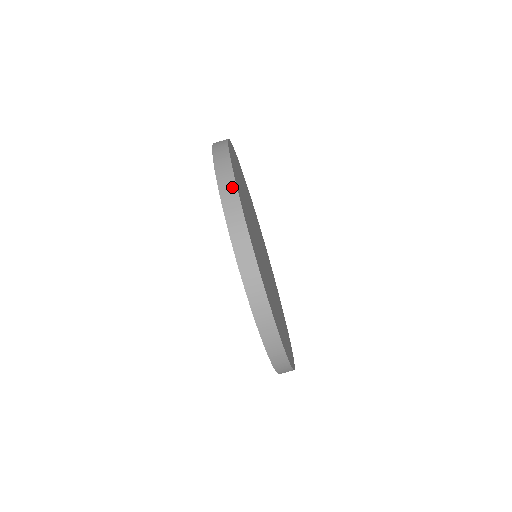
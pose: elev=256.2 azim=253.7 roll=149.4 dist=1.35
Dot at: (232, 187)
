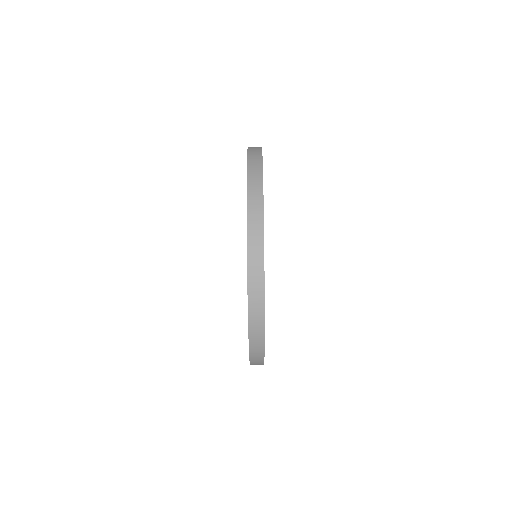
Dot at: (260, 323)
